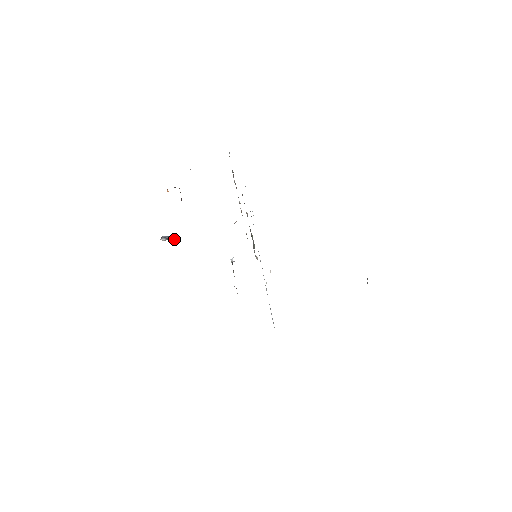
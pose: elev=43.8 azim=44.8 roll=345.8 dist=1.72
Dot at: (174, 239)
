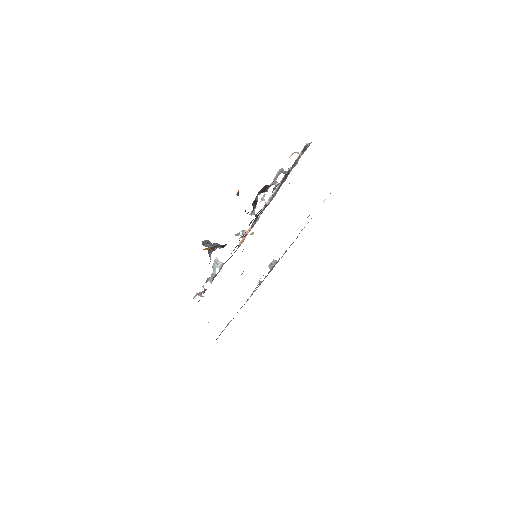
Dot at: (217, 245)
